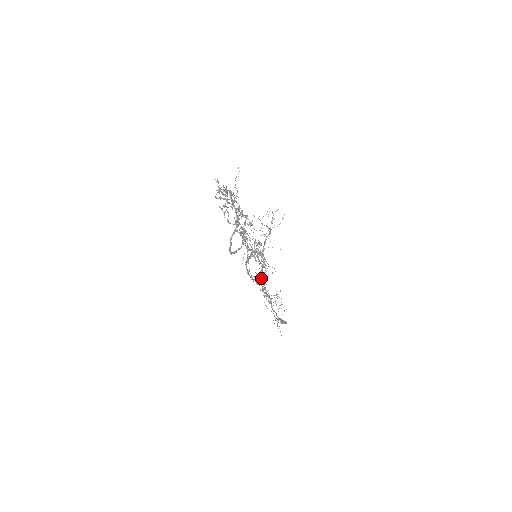
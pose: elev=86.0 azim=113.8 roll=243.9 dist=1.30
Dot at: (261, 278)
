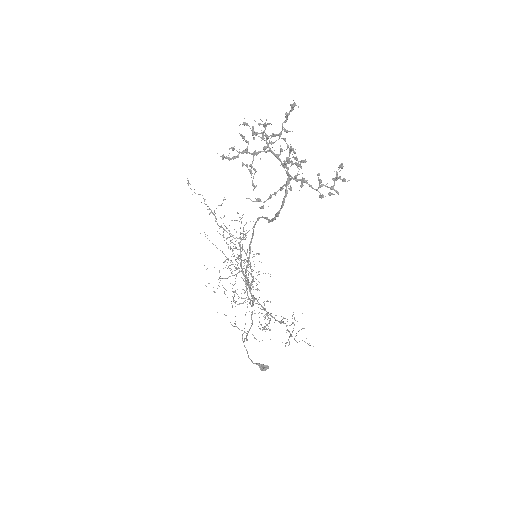
Dot at: (251, 298)
